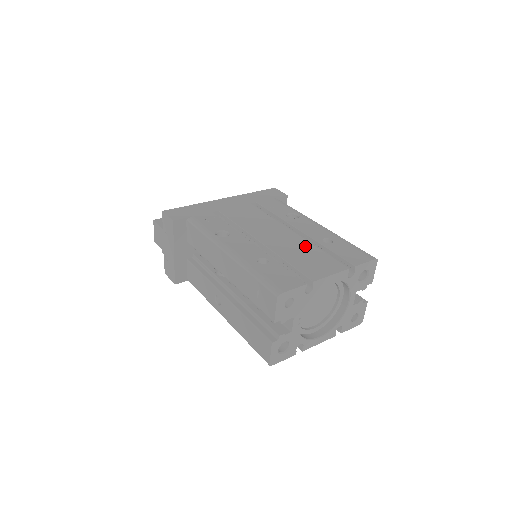
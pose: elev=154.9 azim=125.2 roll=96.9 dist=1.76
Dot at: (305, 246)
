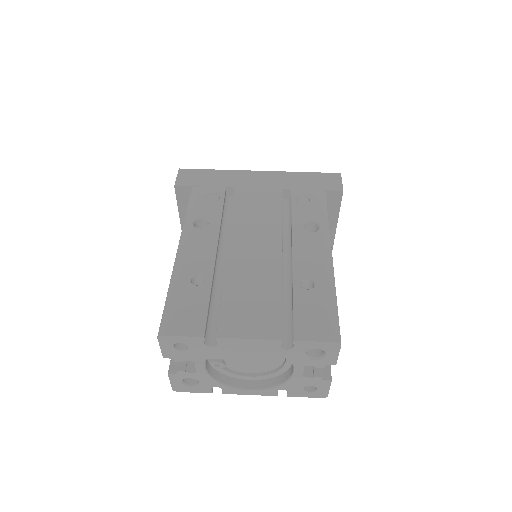
Dot at: (269, 280)
